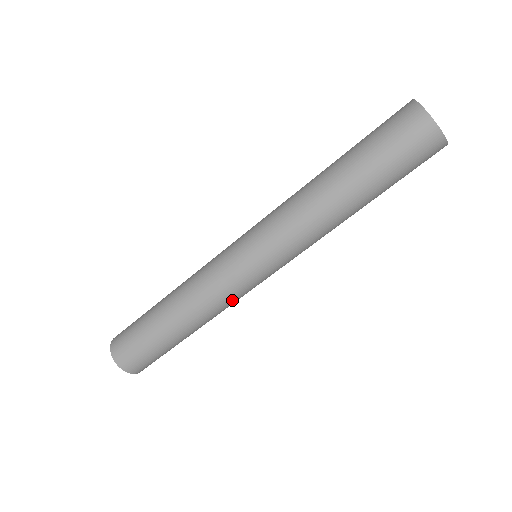
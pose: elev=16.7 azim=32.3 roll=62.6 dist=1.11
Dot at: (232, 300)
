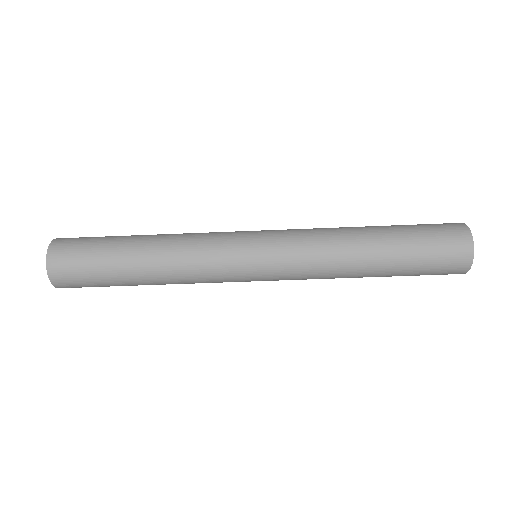
Dot at: (211, 282)
